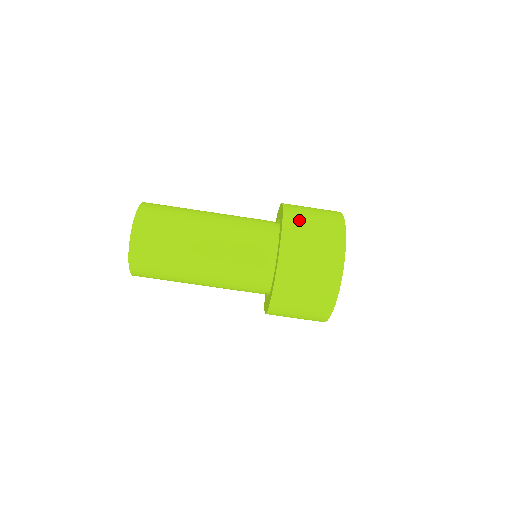
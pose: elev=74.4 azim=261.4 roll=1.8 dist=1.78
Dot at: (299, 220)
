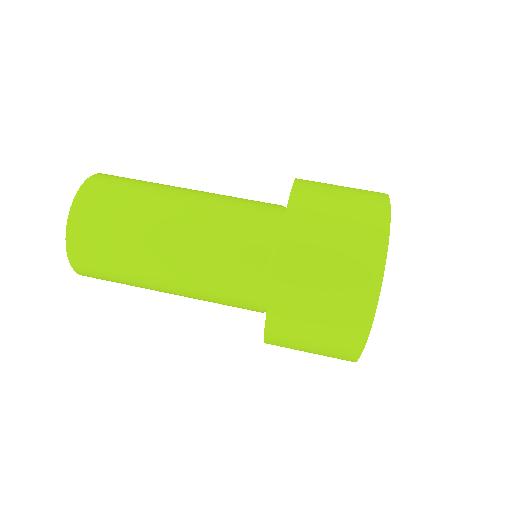
Dot at: (315, 203)
